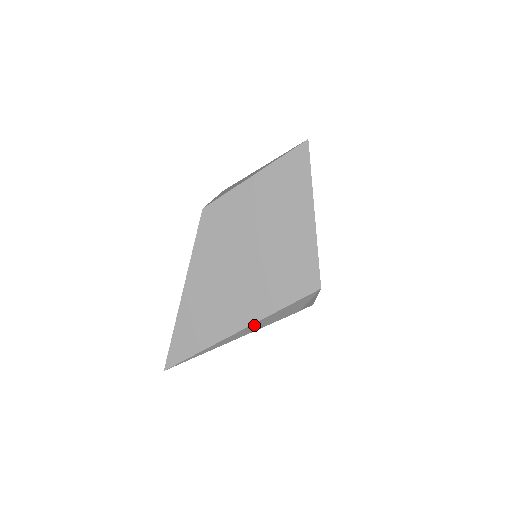
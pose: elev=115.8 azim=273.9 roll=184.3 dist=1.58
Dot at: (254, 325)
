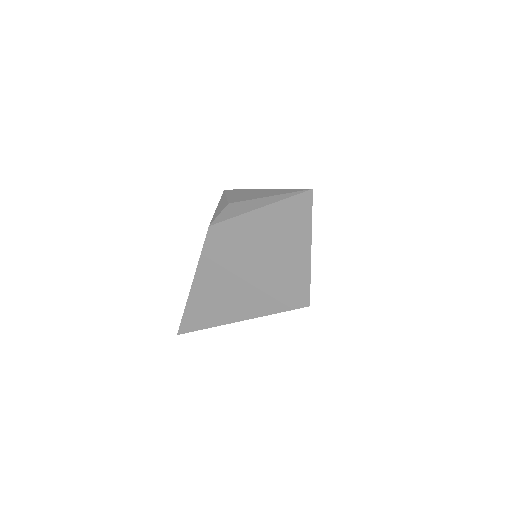
Dot at: (252, 318)
